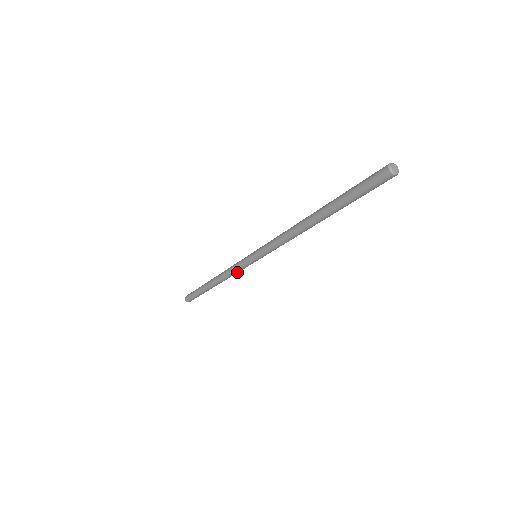
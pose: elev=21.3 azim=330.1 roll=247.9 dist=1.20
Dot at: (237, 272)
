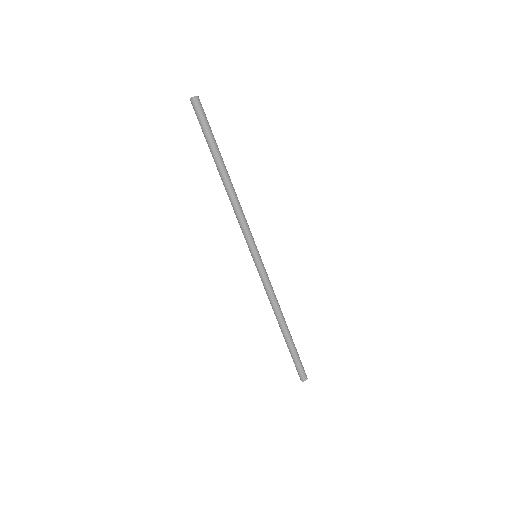
Dot at: (271, 287)
